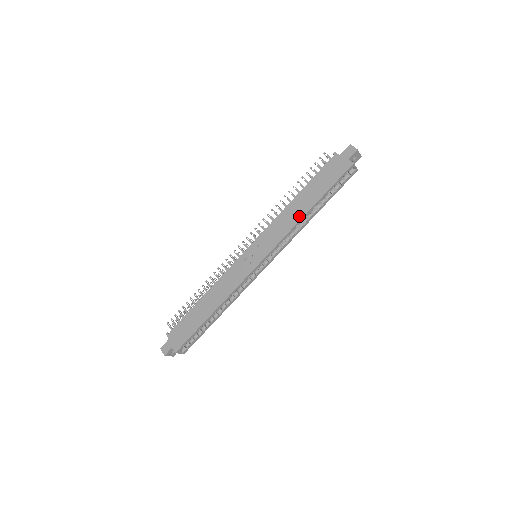
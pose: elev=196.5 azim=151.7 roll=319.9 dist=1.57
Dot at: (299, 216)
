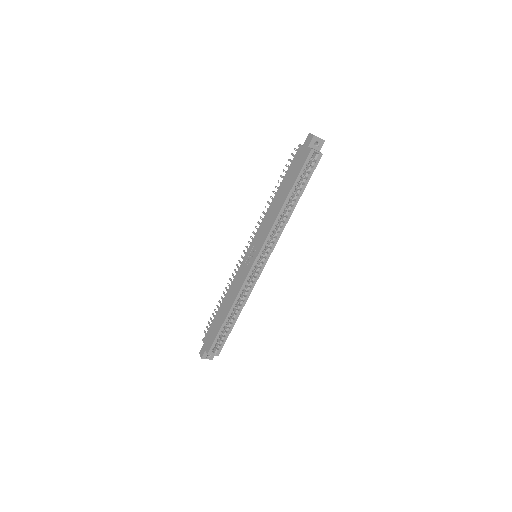
Dot at: (278, 210)
